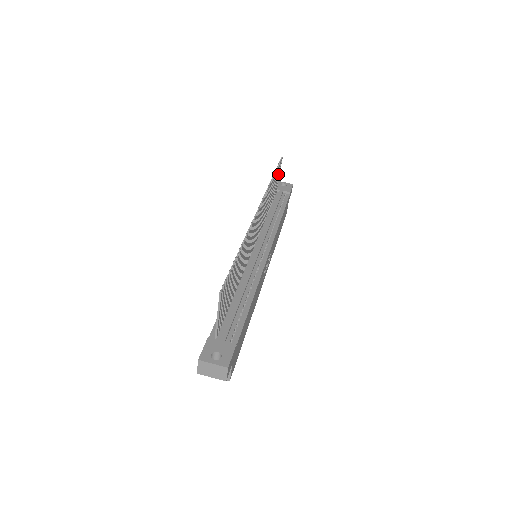
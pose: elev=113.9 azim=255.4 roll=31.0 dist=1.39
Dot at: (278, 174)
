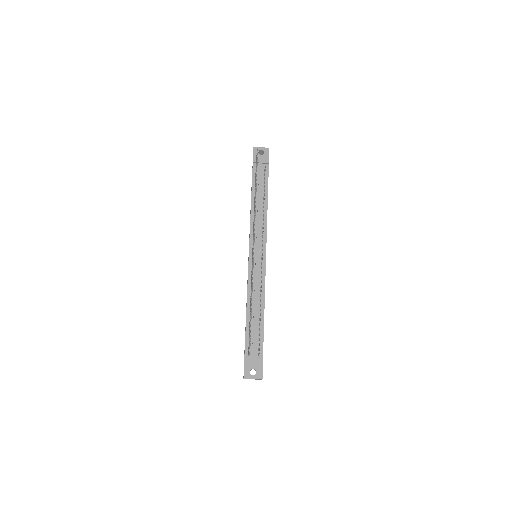
Dot at: occluded
